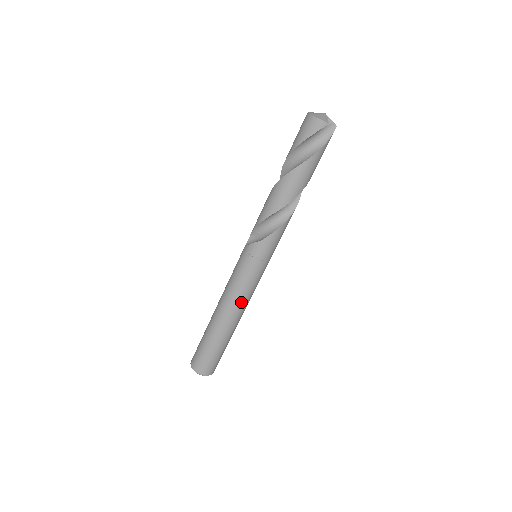
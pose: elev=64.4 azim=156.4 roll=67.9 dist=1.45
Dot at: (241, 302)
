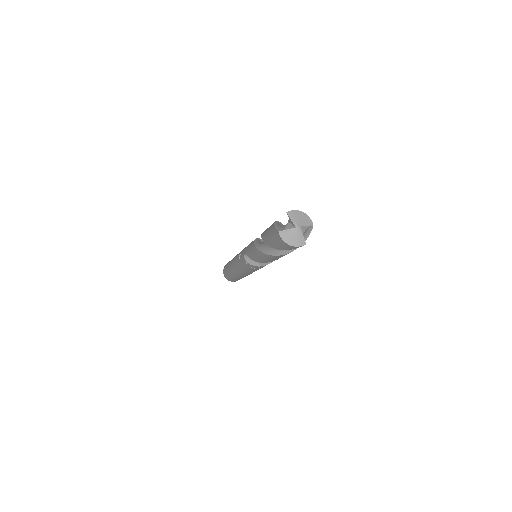
Dot at: occluded
